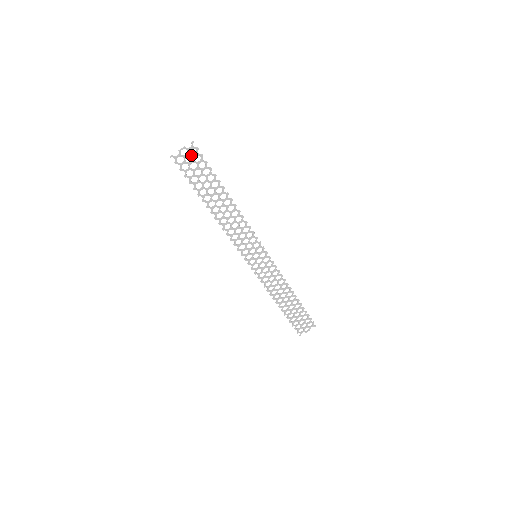
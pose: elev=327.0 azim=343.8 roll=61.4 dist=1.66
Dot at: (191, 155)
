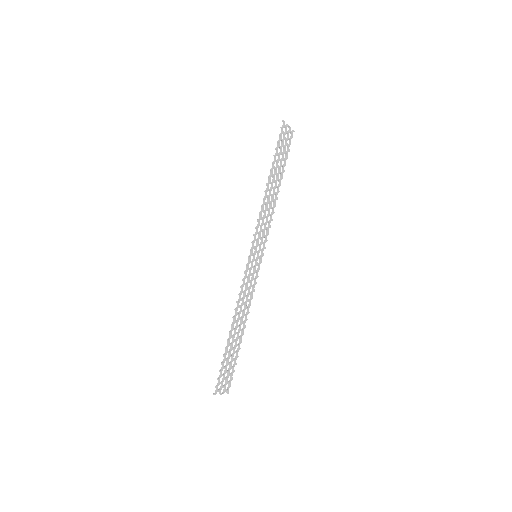
Dot at: occluded
